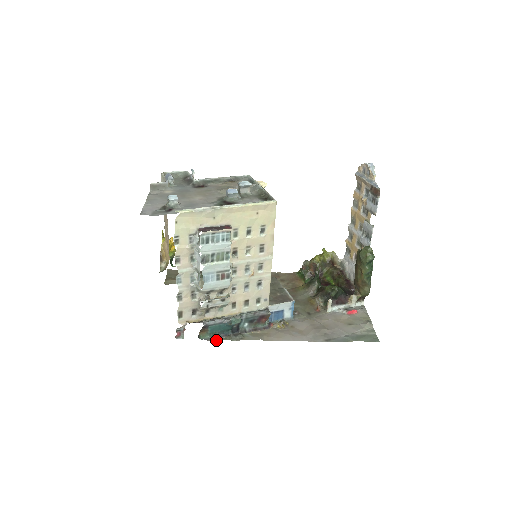
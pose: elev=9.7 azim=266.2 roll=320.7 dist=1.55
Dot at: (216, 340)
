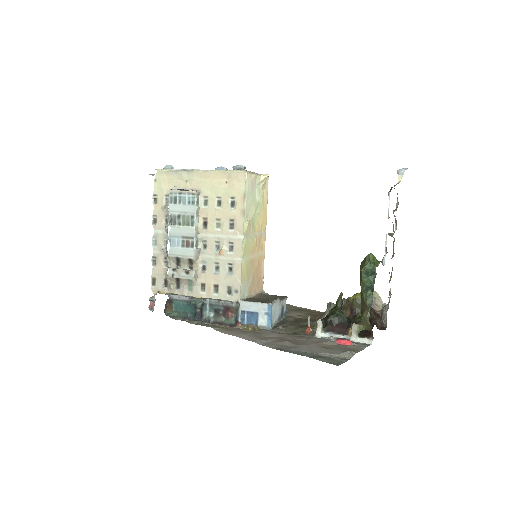
Dot at: (177, 319)
